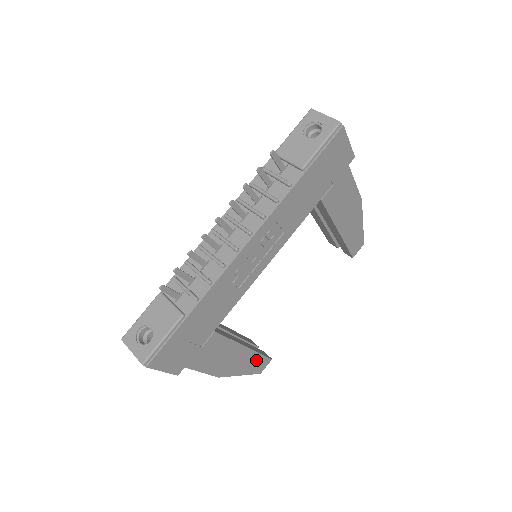
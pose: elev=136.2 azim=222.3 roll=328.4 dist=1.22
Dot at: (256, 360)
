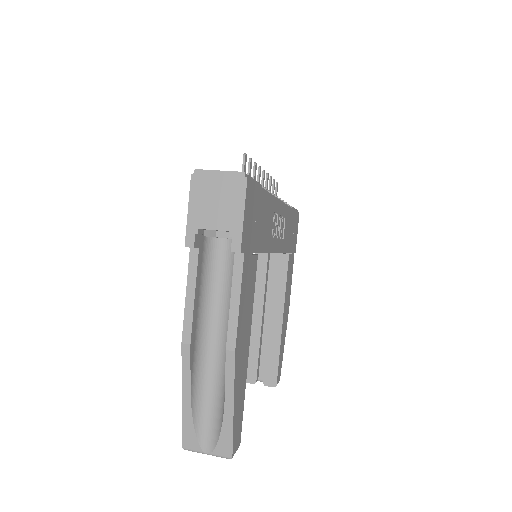
Dot at: (240, 405)
